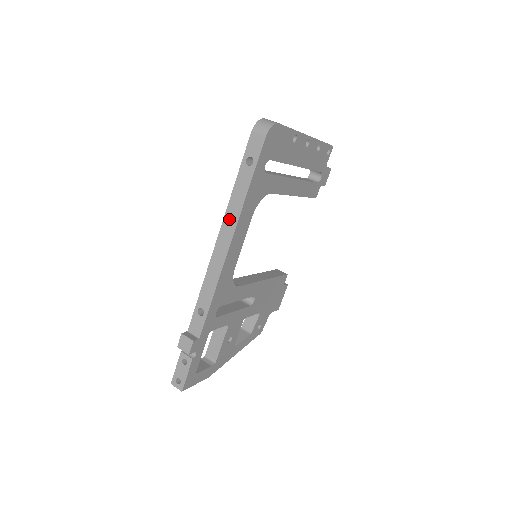
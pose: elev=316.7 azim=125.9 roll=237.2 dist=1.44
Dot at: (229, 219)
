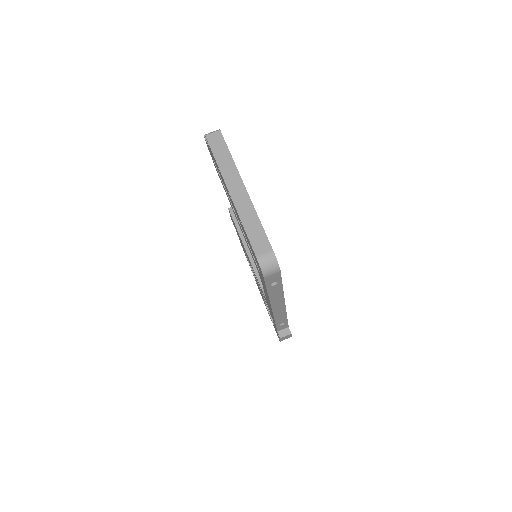
Dot at: (276, 303)
